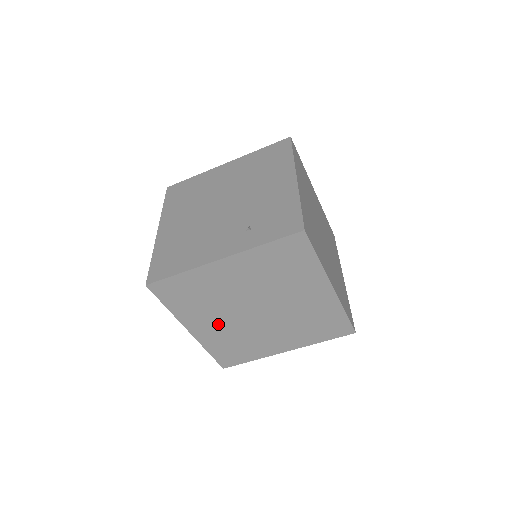
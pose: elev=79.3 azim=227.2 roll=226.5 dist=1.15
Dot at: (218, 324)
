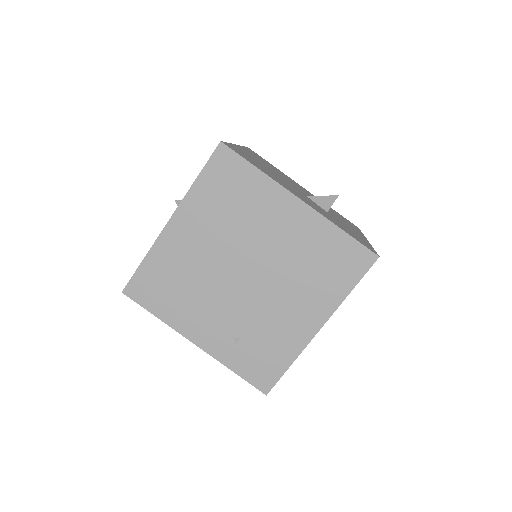
Dot at: occluded
